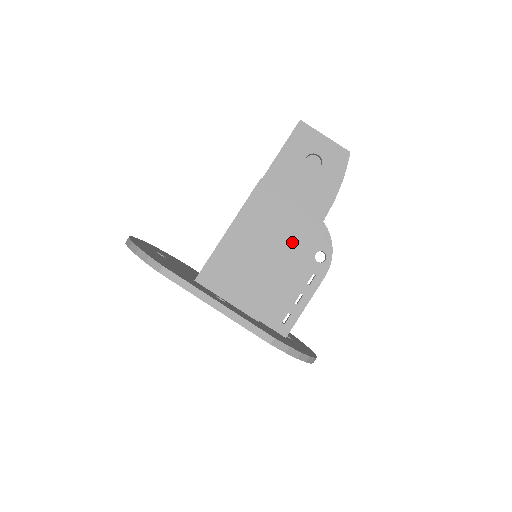
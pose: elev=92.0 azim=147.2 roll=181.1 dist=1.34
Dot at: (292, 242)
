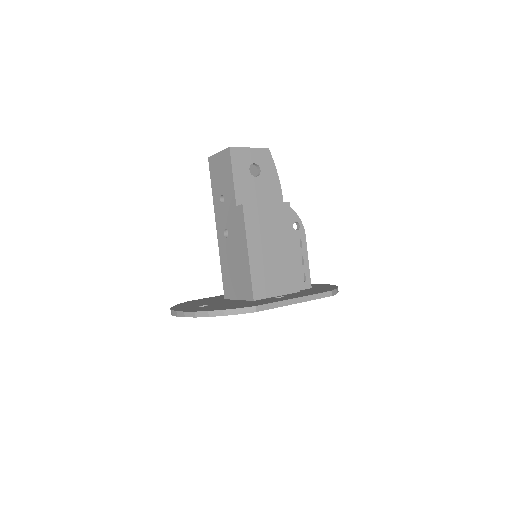
Dot at: (284, 230)
